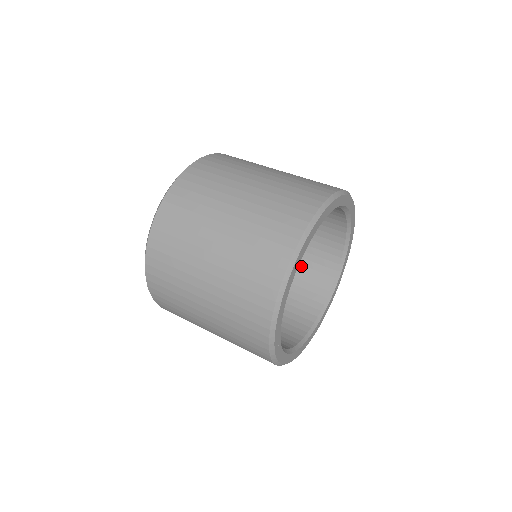
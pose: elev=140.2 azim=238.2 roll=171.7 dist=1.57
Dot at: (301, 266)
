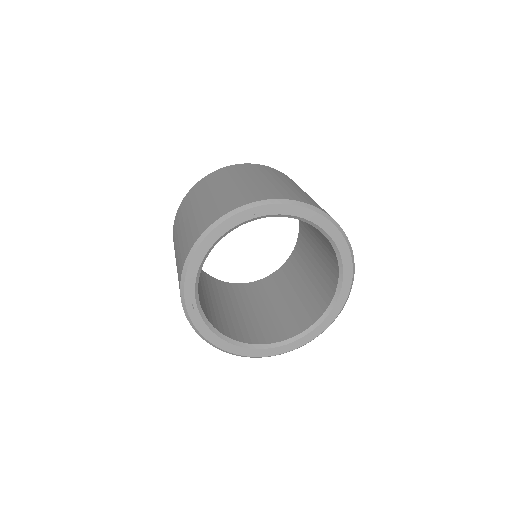
Dot at: (310, 294)
